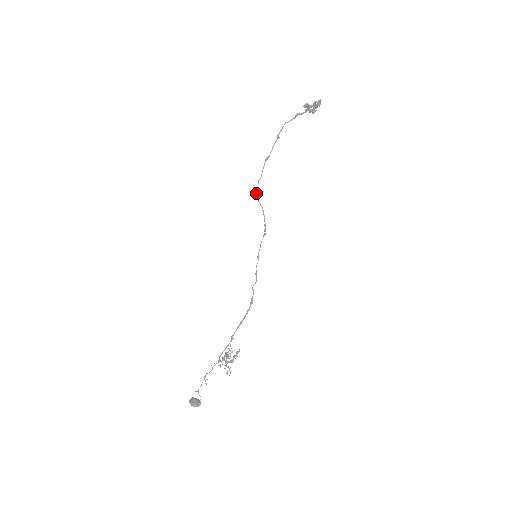
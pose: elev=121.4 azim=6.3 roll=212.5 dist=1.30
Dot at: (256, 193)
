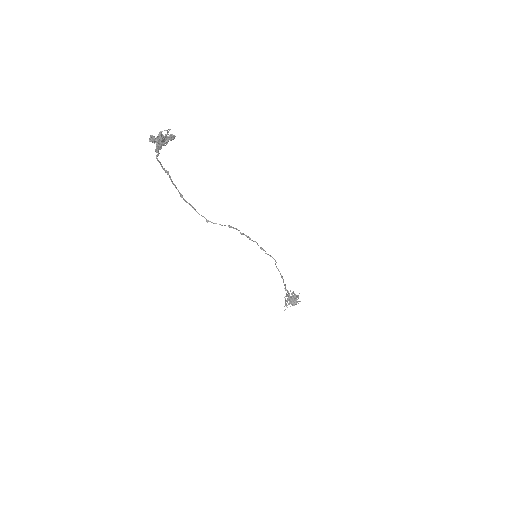
Dot at: occluded
